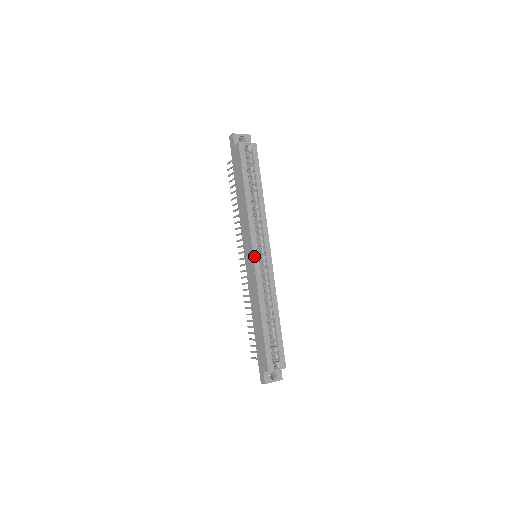
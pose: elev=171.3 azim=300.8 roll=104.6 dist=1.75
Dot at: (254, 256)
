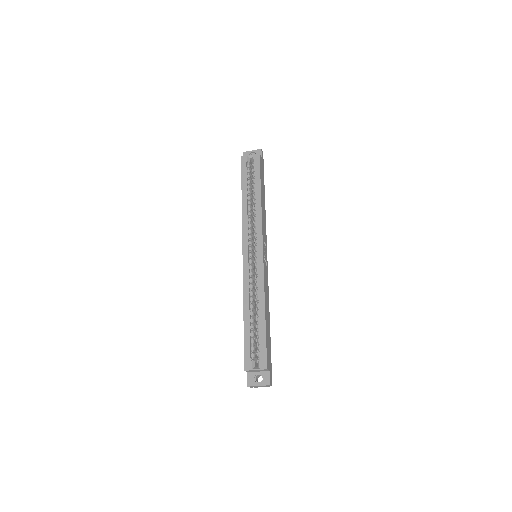
Dot at: (244, 253)
